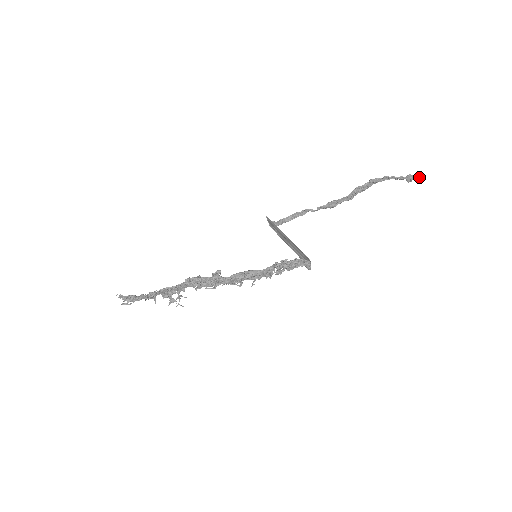
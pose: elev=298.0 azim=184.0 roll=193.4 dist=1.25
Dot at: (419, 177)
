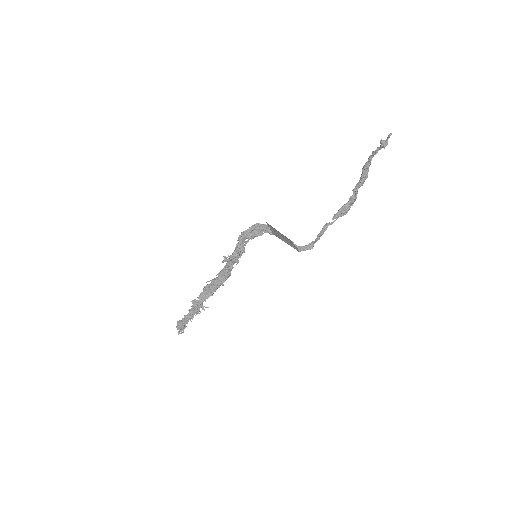
Dot at: (388, 137)
